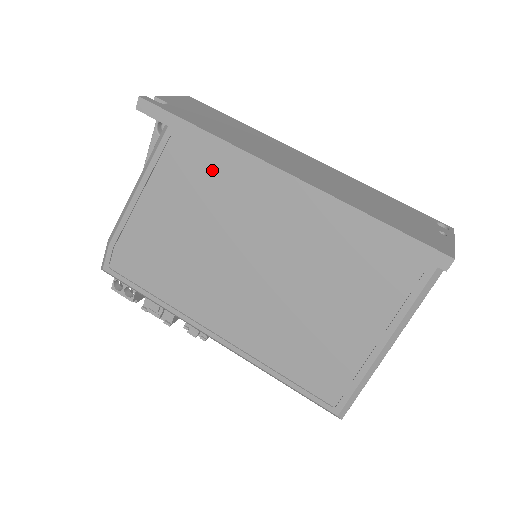
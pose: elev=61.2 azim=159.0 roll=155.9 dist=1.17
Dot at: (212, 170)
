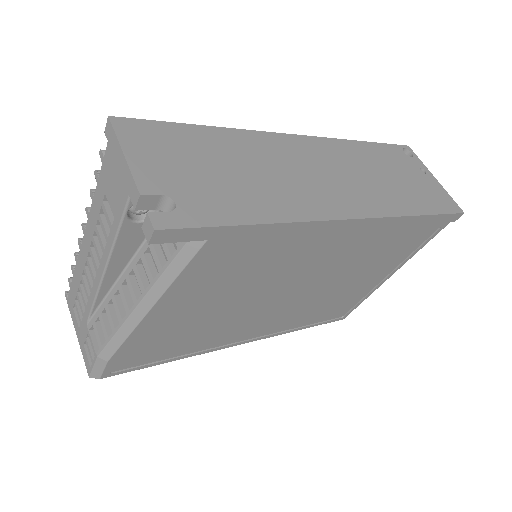
Dot at: (266, 250)
